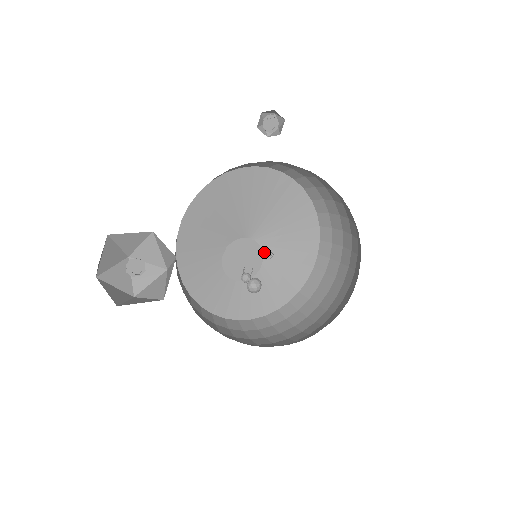
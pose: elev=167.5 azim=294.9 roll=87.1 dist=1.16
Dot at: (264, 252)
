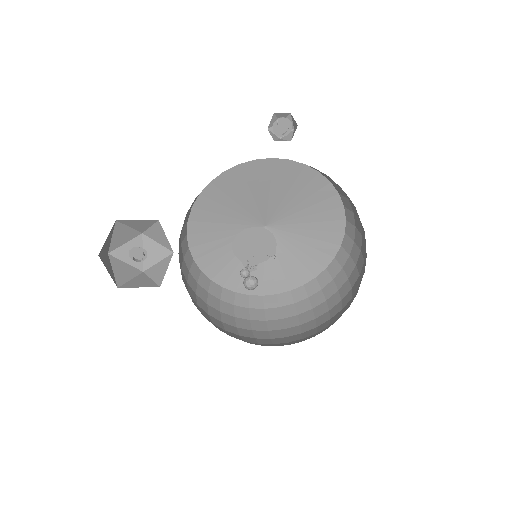
Dot at: (268, 250)
